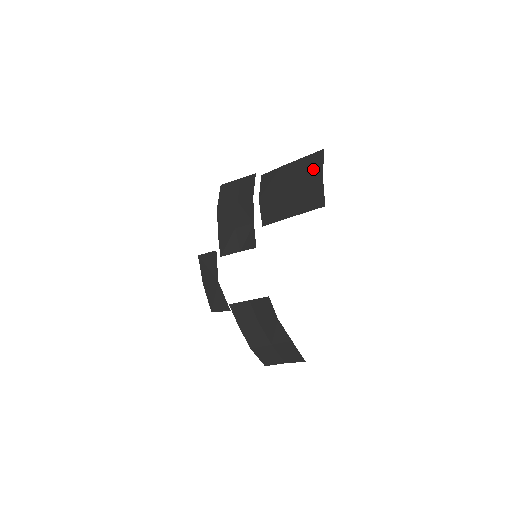
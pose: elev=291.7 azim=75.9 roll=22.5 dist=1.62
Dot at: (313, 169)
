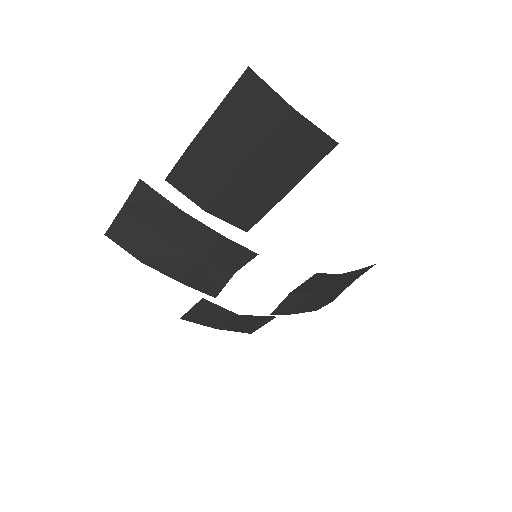
Dot at: (262, 111)
